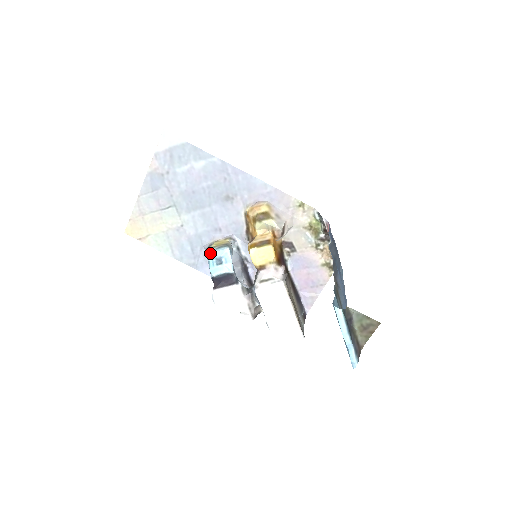
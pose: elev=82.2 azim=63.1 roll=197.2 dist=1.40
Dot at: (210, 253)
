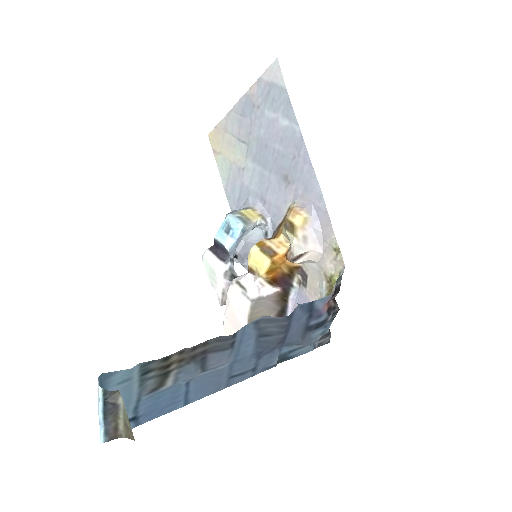
Dot at: (229, 215)
